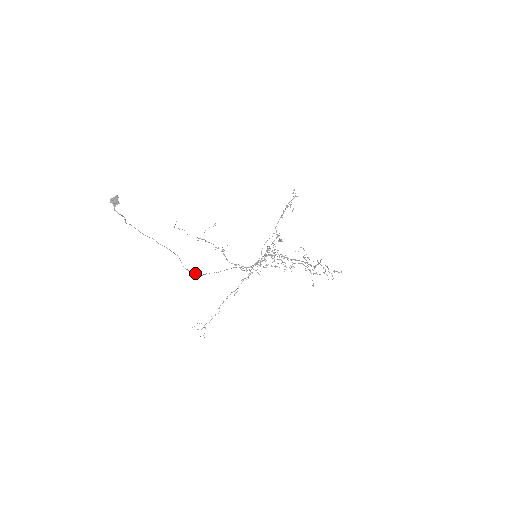
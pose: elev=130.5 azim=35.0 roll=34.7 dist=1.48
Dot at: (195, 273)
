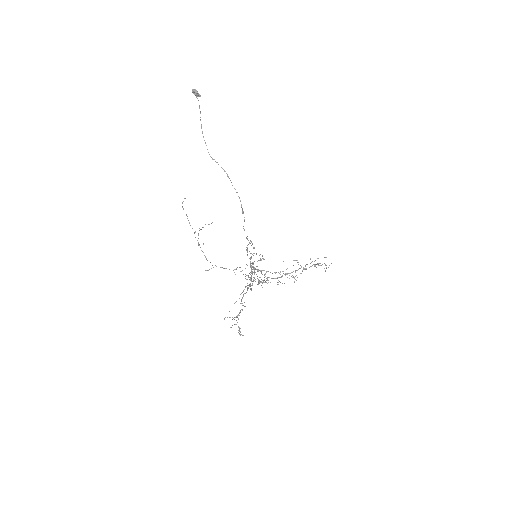
Dot at: (242, 212)
